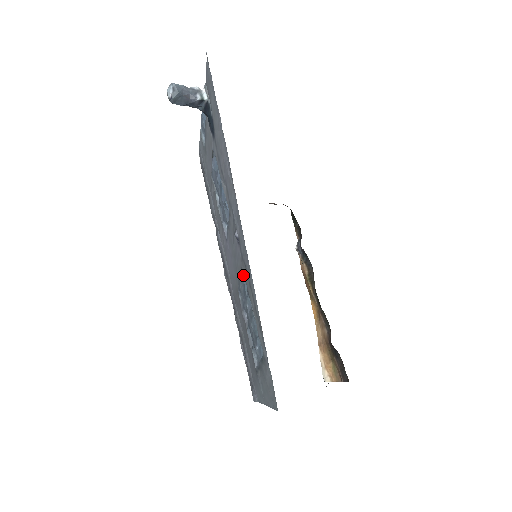
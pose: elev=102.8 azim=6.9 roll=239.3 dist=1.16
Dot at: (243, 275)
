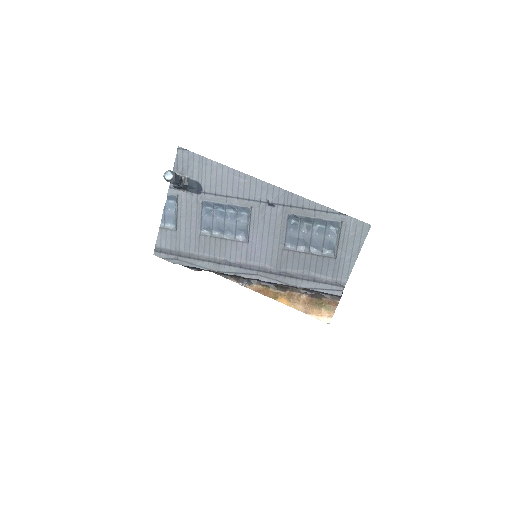
Dot at: (288, 220)
